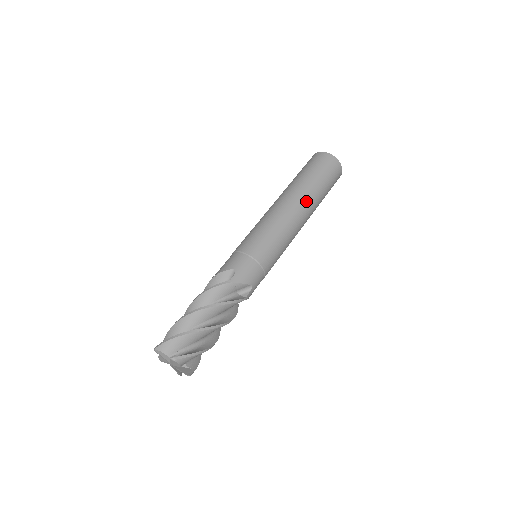
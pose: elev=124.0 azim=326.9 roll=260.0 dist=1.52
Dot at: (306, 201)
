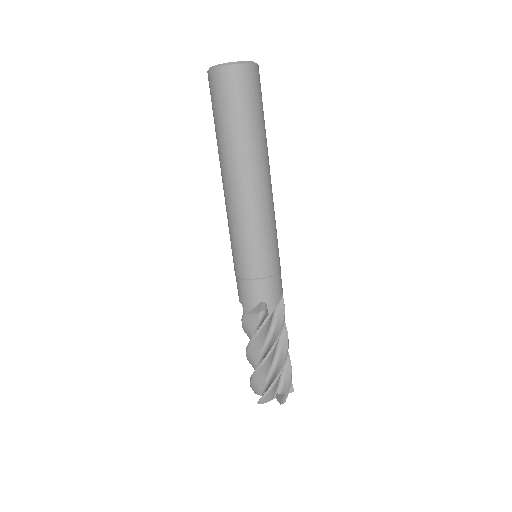
Dot at: (262, 163)
